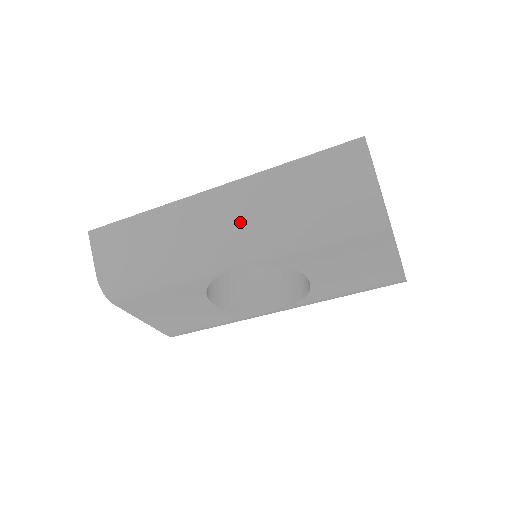
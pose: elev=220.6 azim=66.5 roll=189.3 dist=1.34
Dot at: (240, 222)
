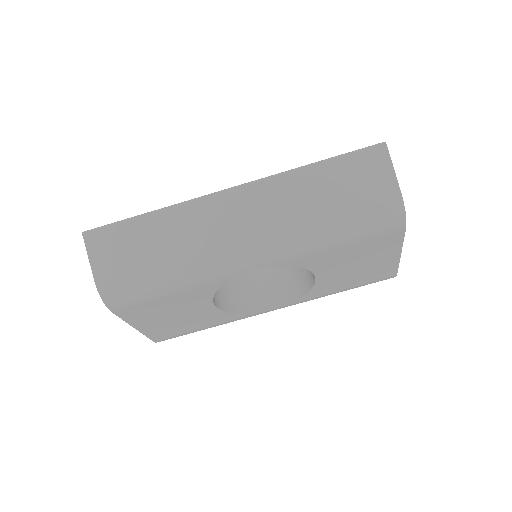
Dot at: (262, 223)
